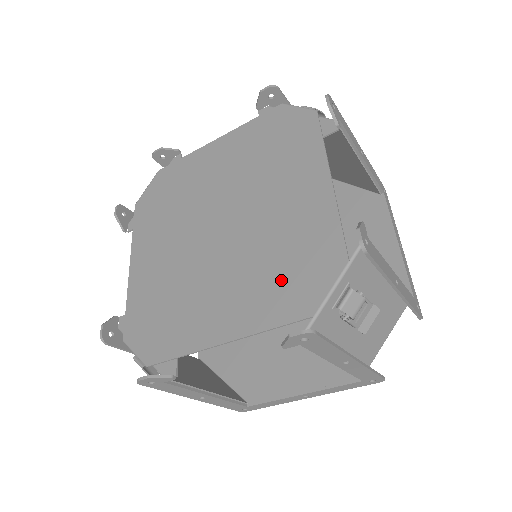
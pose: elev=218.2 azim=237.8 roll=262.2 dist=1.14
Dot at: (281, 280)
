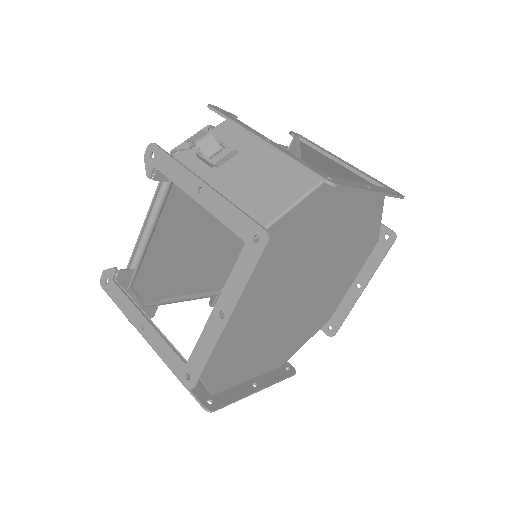
Dot at: occluded
